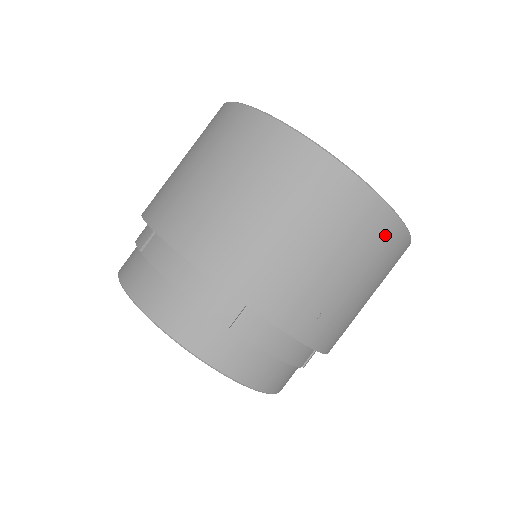
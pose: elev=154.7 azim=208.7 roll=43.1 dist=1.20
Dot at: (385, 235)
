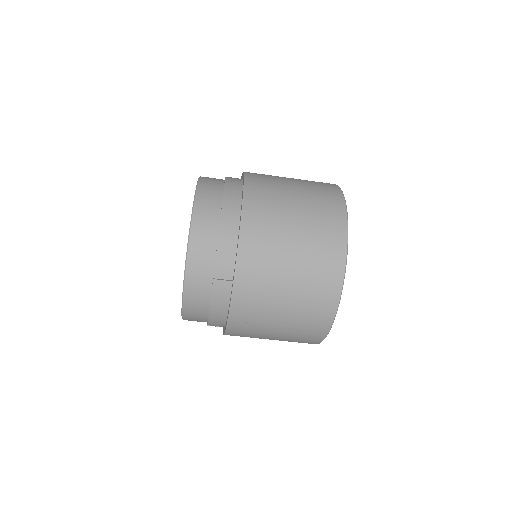
Dot at: (314, 332)
